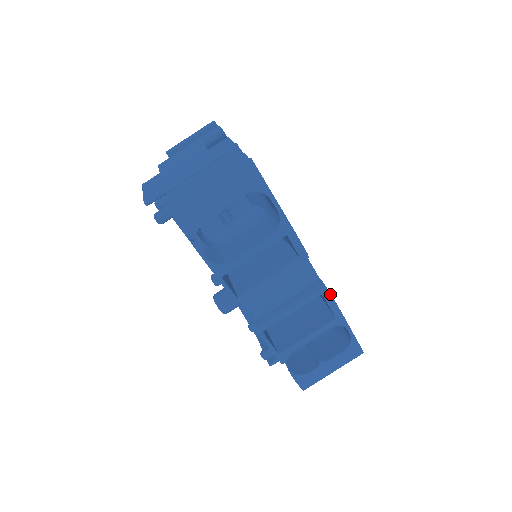
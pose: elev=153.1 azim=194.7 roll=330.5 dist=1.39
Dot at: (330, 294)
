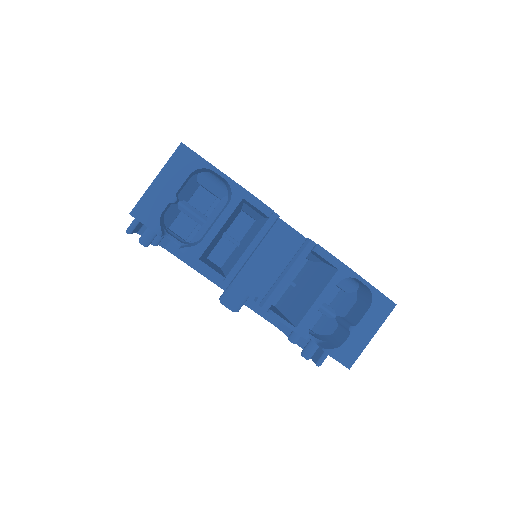
Dot at: (318, 245)
